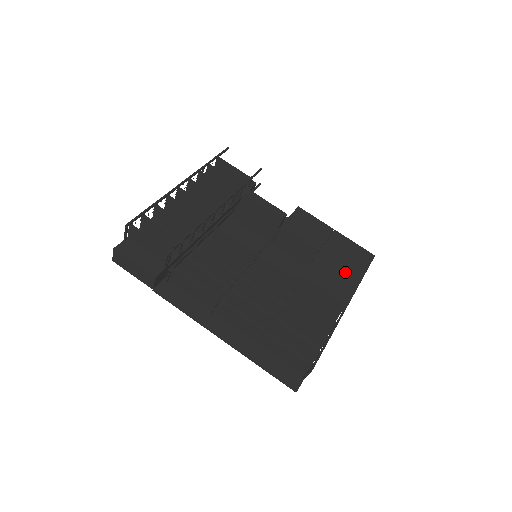
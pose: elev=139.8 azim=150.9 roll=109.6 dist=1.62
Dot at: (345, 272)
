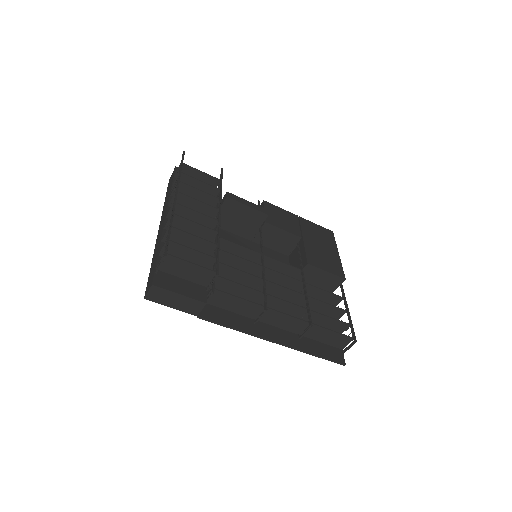
Dot at: (327, 252)
